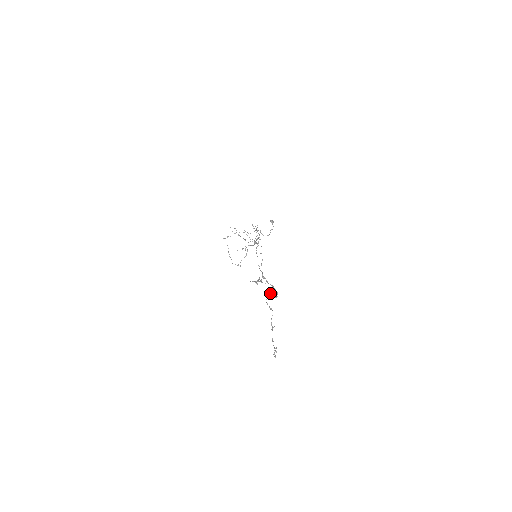
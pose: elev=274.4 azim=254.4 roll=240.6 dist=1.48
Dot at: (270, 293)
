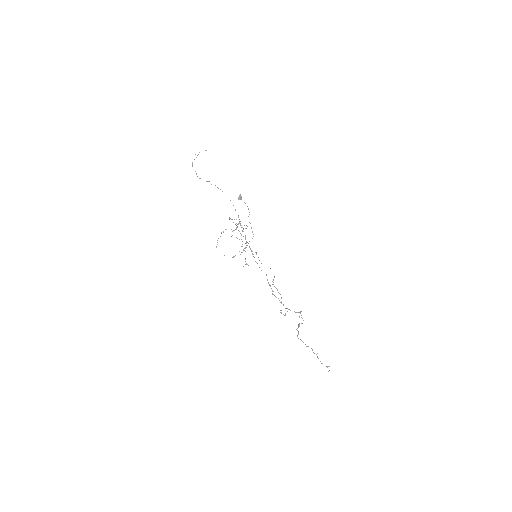
Dot at: occluded
